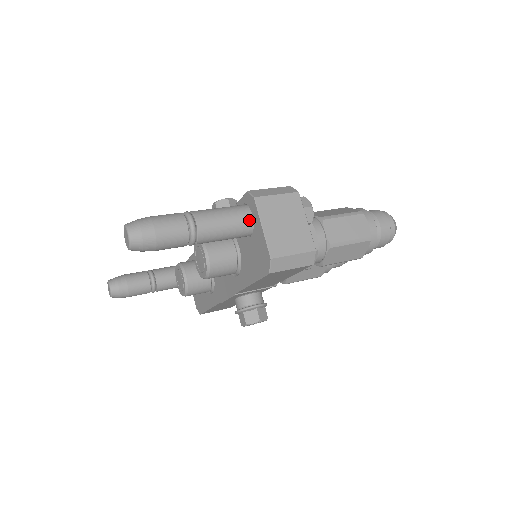
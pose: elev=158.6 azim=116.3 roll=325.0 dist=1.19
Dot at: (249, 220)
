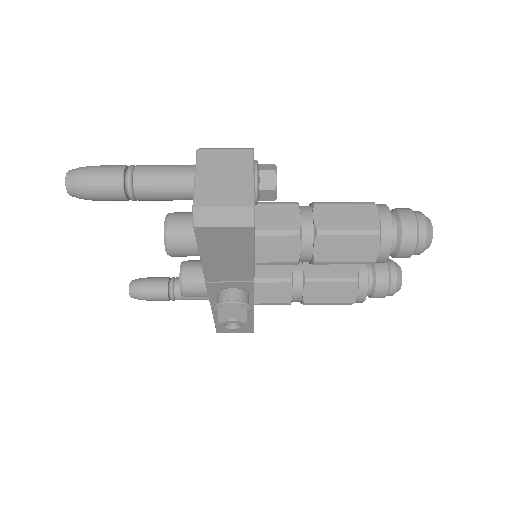
Dot at: (193, 176)
